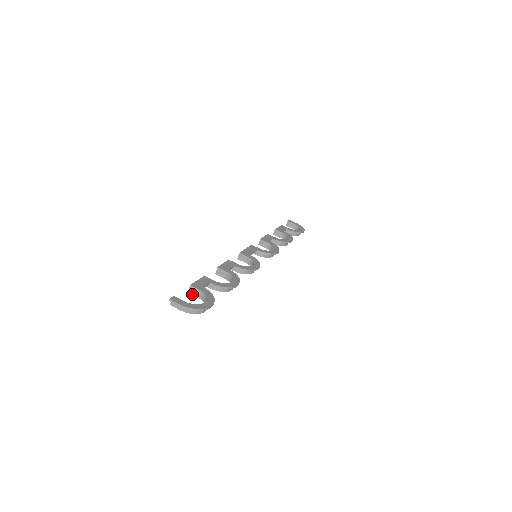
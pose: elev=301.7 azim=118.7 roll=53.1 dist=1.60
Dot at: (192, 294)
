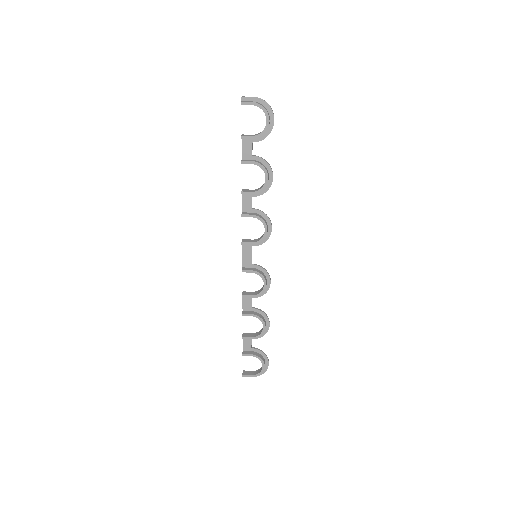
Dot at: (245, 136)
